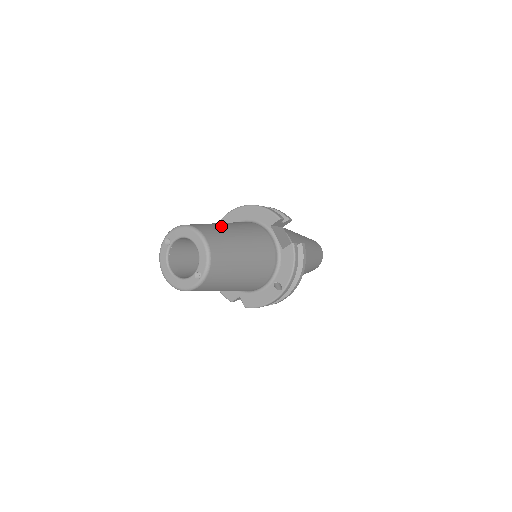
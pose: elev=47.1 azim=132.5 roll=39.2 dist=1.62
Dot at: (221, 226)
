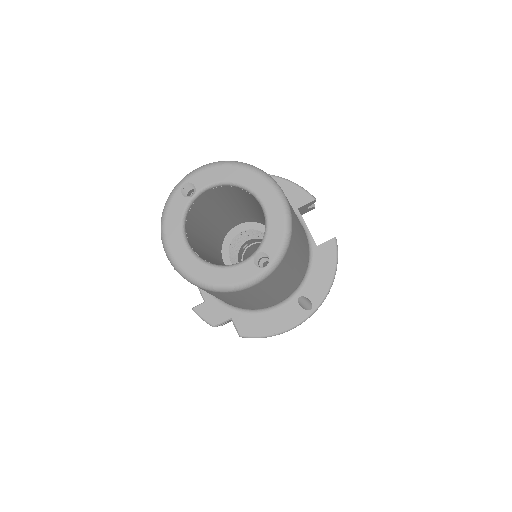
Dot at: occluded
